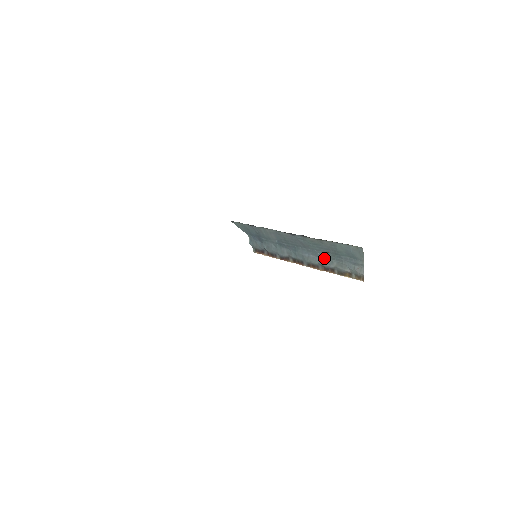
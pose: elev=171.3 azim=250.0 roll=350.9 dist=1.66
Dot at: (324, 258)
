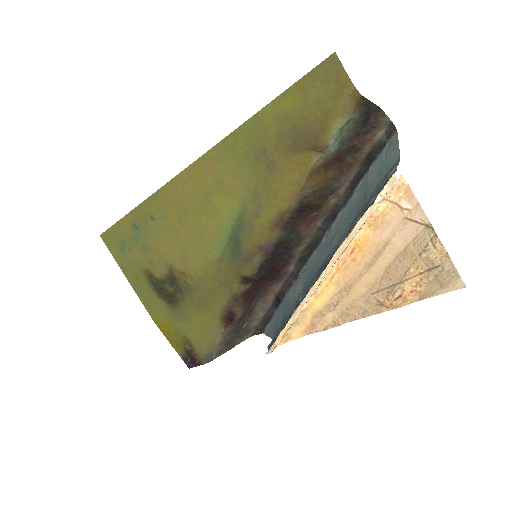
Dot at: occluded
